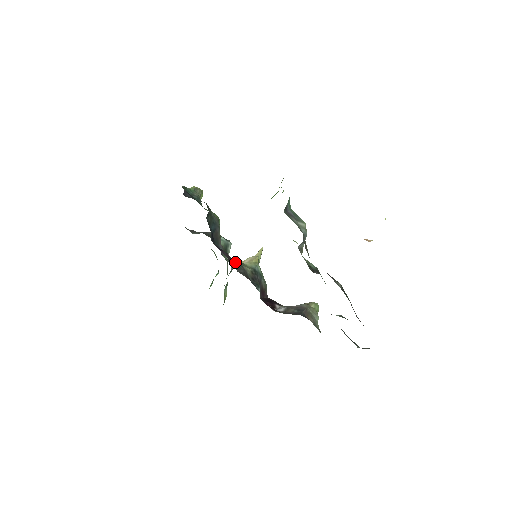
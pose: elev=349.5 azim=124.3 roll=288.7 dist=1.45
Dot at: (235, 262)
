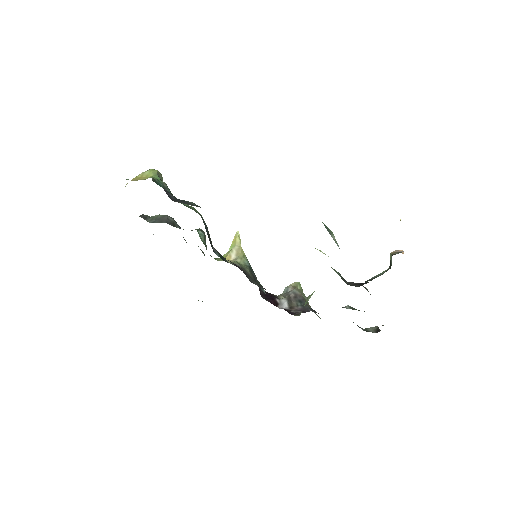
Dot at: (243, 271)
